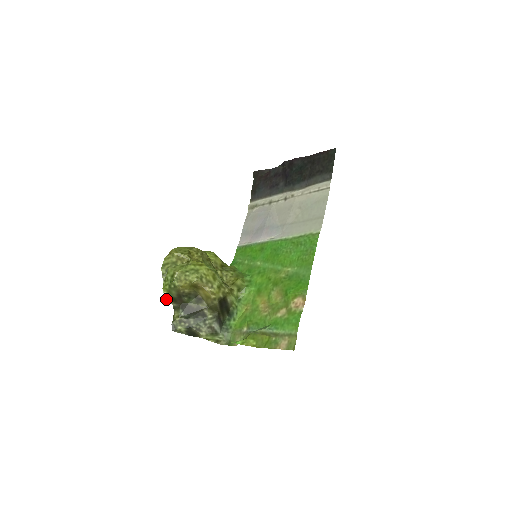
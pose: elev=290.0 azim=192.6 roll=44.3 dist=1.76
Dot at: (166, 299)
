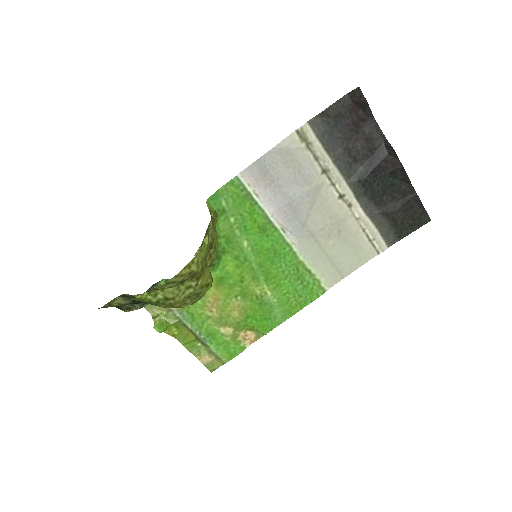
Dot at: occluded
